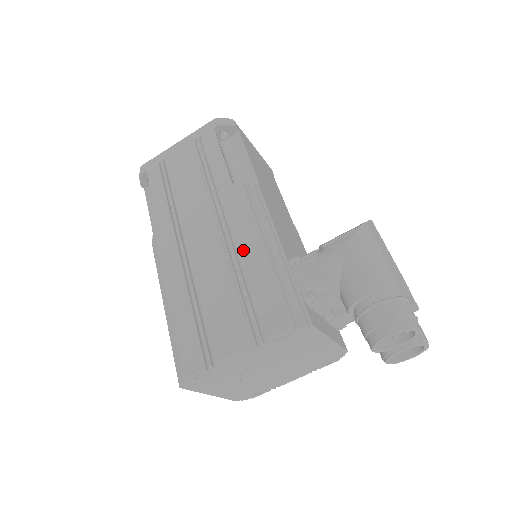
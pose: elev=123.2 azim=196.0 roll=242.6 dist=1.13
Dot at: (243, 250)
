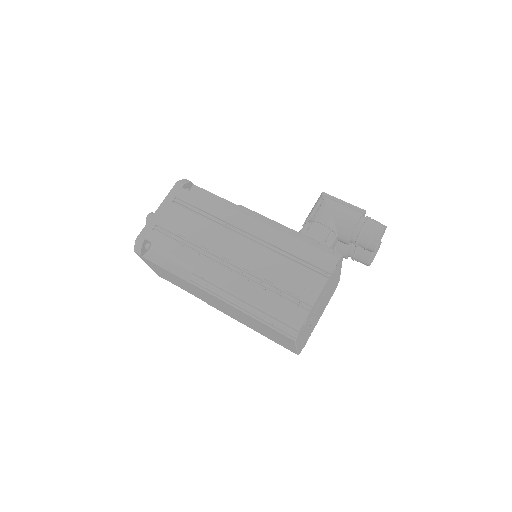
Dot at: (273, 241)
